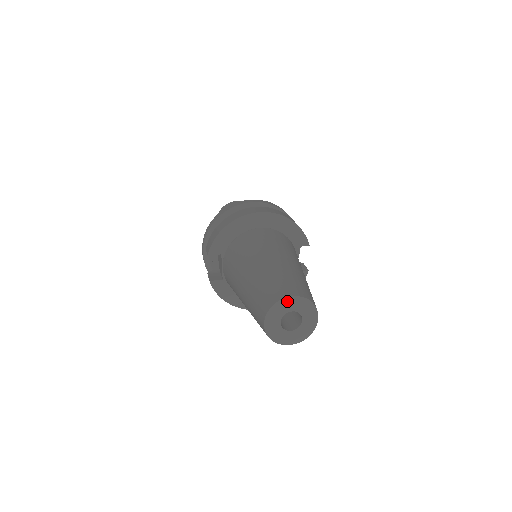
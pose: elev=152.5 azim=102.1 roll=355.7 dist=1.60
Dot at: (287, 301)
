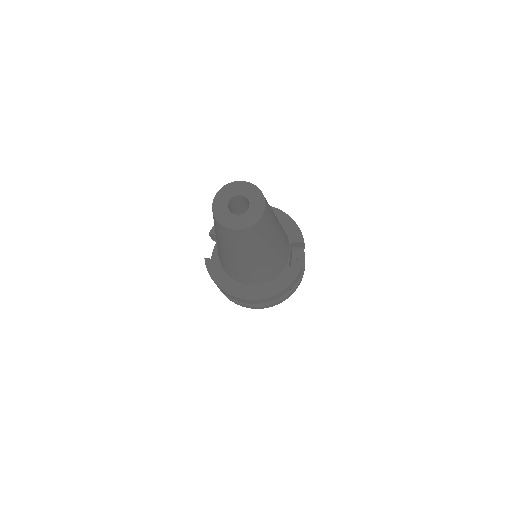
Dot at: (237, 185)
